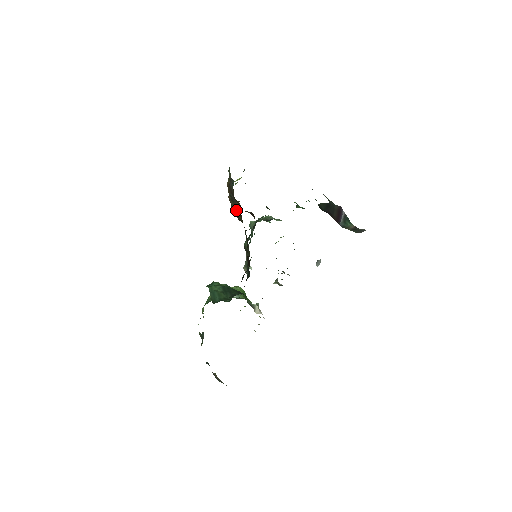
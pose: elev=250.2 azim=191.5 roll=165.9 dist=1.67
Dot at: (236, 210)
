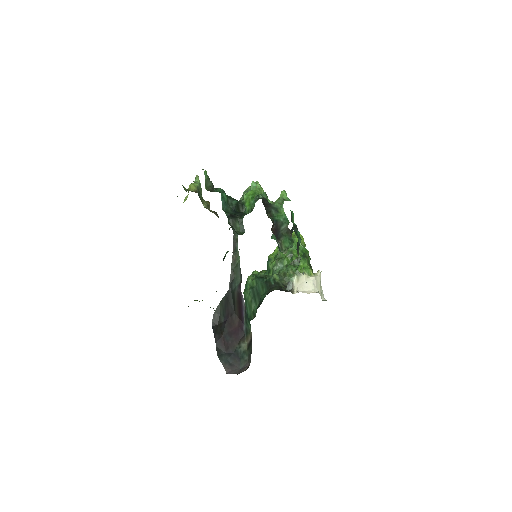
Dot at: occluded
